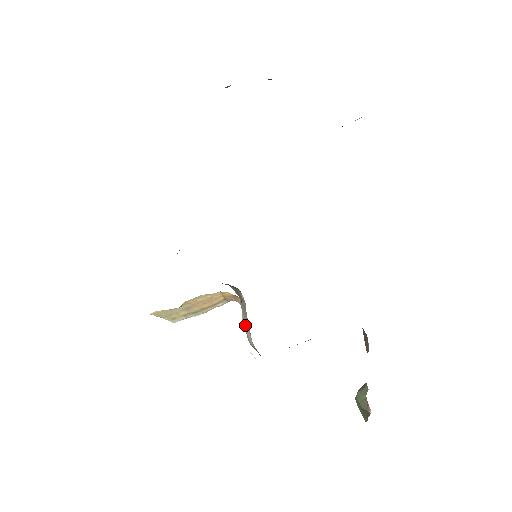
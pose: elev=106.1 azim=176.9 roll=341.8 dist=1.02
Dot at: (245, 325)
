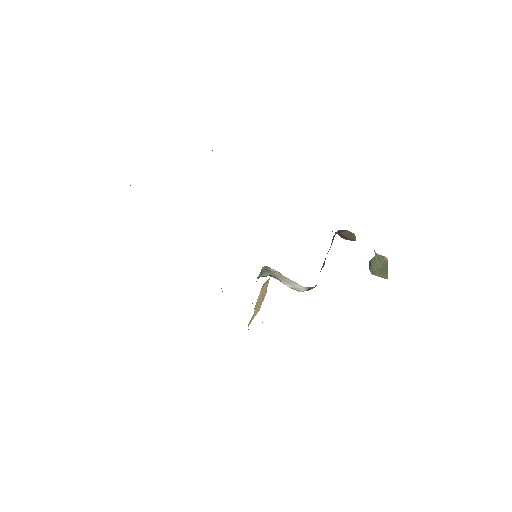
Dot at: (290, 285)
